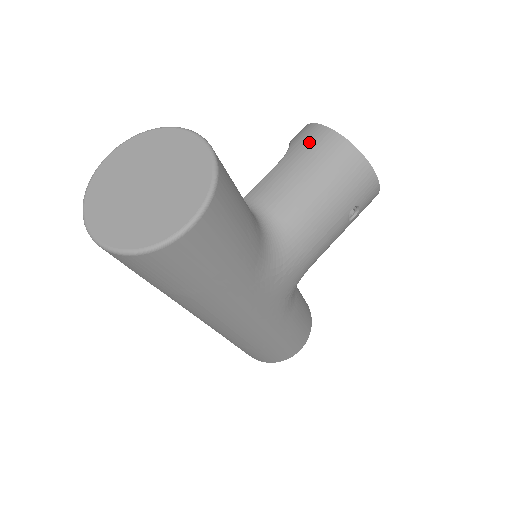
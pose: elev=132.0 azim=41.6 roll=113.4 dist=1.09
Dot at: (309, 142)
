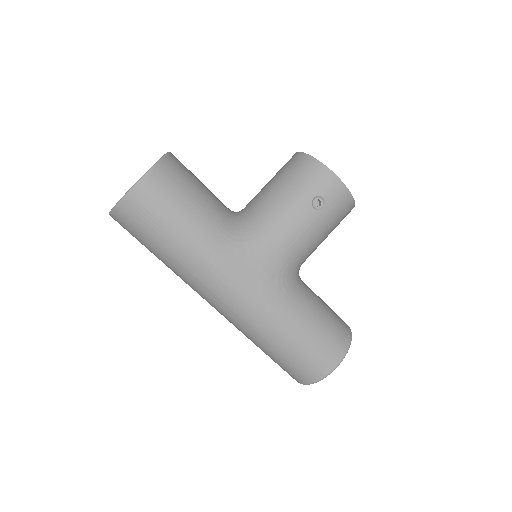
Dot at: (283, 166)
